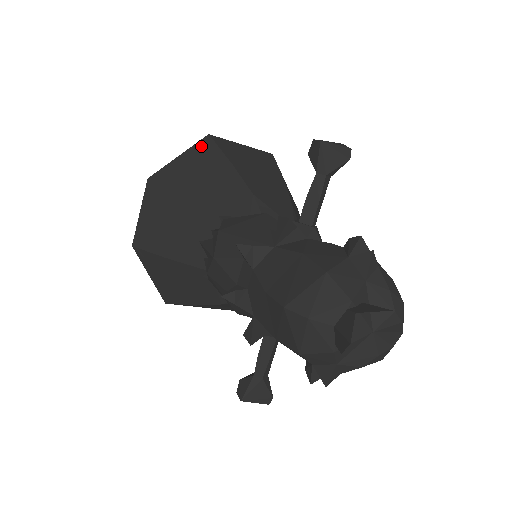
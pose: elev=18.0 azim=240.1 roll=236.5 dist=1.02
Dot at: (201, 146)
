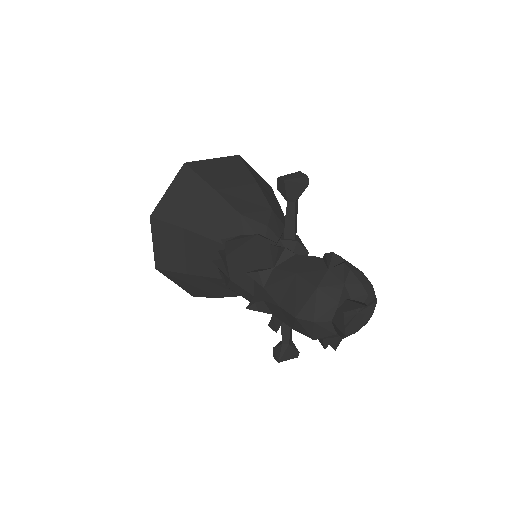
Dot at: (182, 176)
